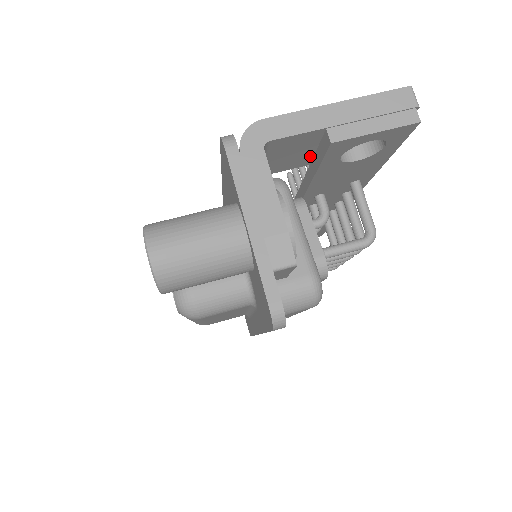
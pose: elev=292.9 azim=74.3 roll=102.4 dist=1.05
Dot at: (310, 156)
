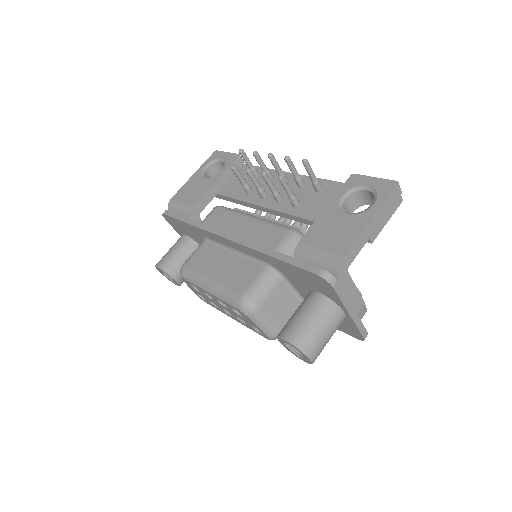
Dot at: occluded
